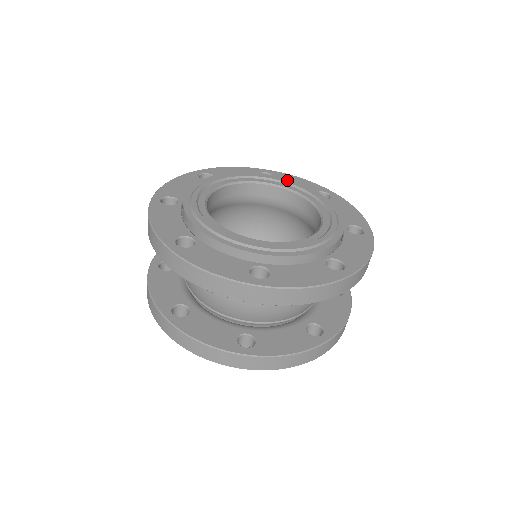
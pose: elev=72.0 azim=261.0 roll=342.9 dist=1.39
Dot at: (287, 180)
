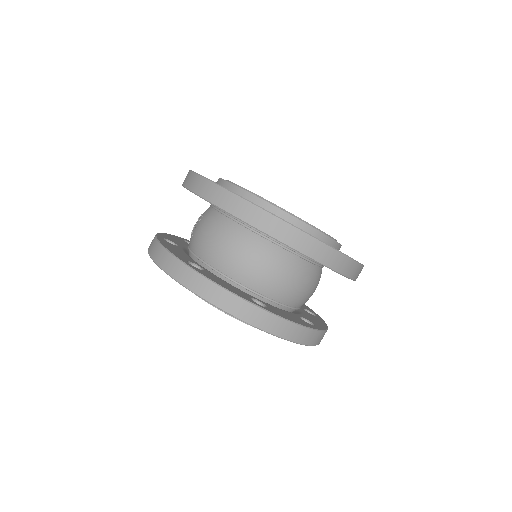
Dot at: occluded
